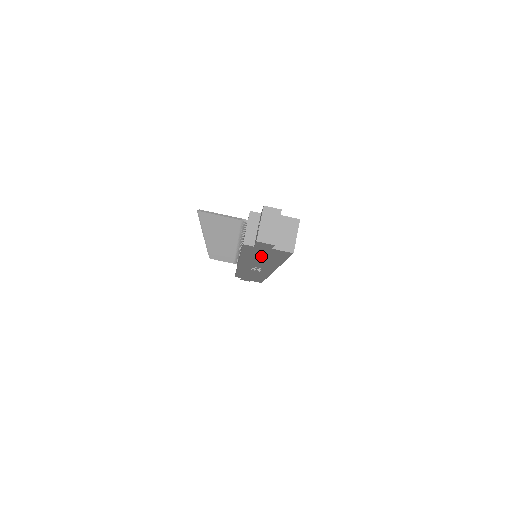
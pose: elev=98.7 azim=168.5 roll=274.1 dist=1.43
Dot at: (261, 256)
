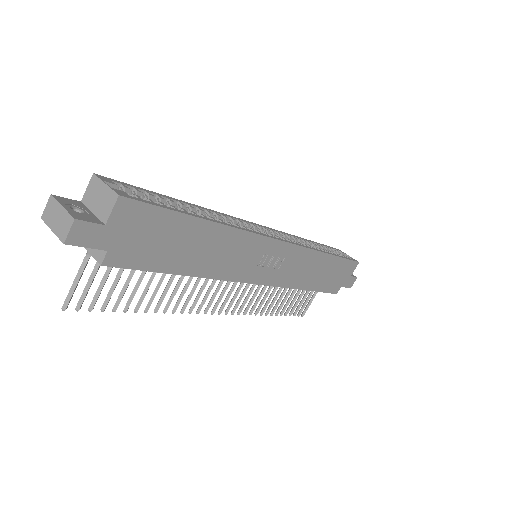
Dot at: (174, 247)
